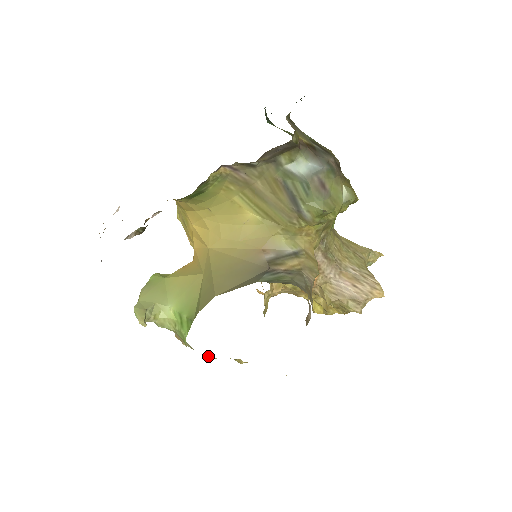
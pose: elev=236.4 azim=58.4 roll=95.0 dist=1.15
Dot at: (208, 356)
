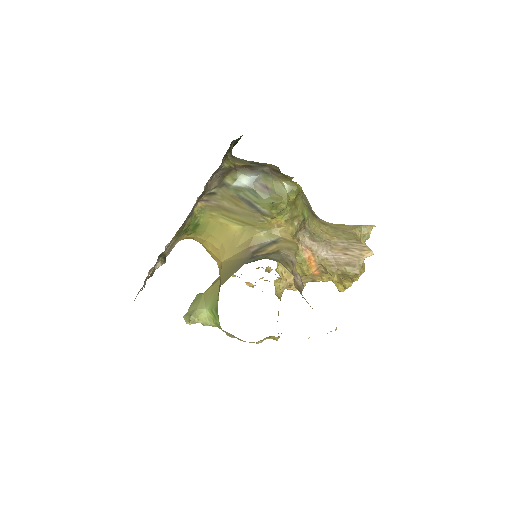
Dot at: occluded
